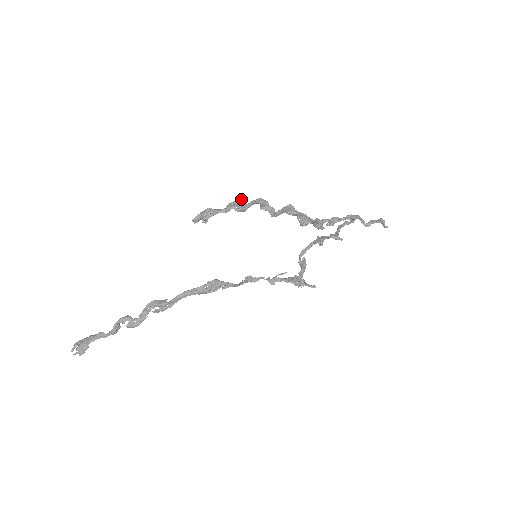
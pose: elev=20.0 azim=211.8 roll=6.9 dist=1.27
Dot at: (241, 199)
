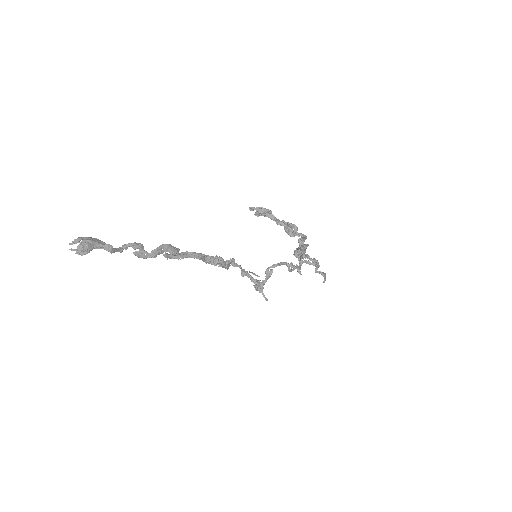
Dot at: (297, 227)
